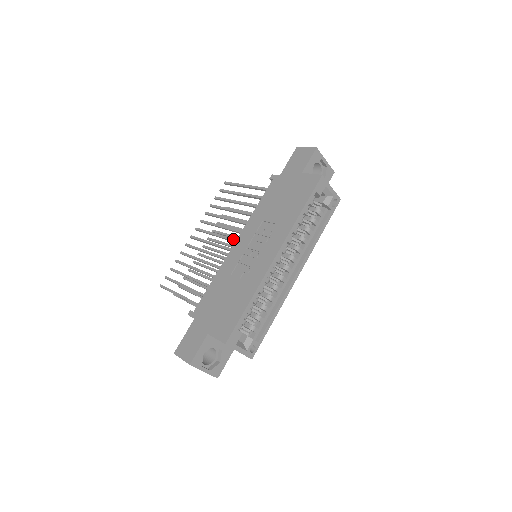
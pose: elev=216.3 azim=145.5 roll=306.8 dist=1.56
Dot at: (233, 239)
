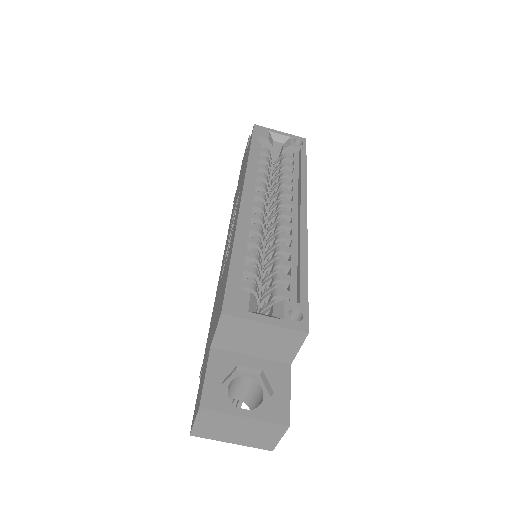
Dot at: occluded
